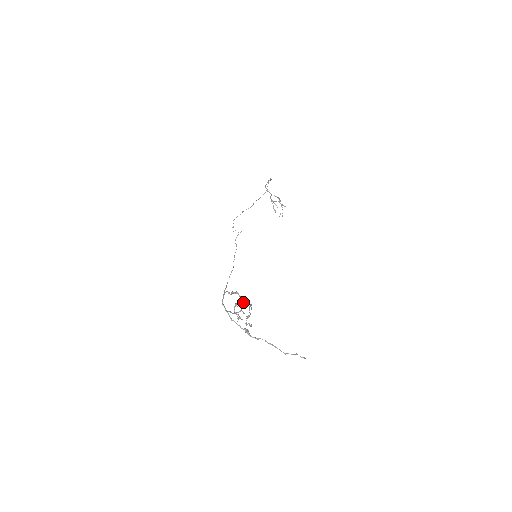
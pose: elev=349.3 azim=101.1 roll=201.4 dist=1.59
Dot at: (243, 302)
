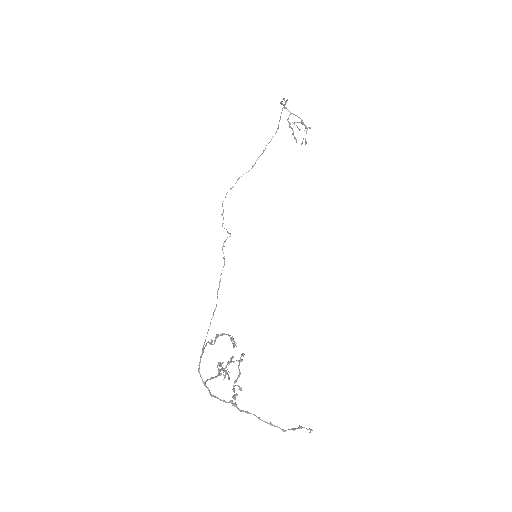
Dot at: (233, 343)
